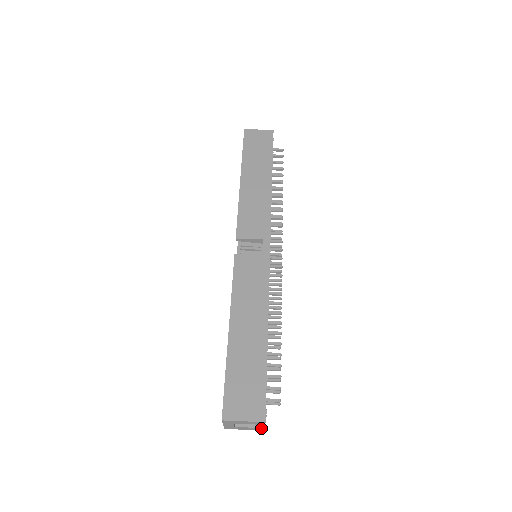
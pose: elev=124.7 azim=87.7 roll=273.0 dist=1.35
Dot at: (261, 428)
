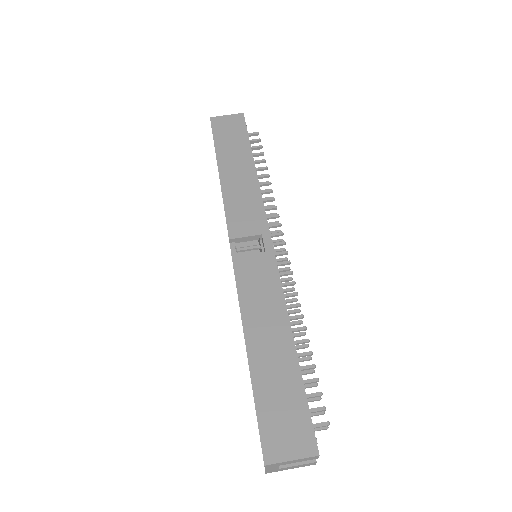
Dot at: (311, 463)
